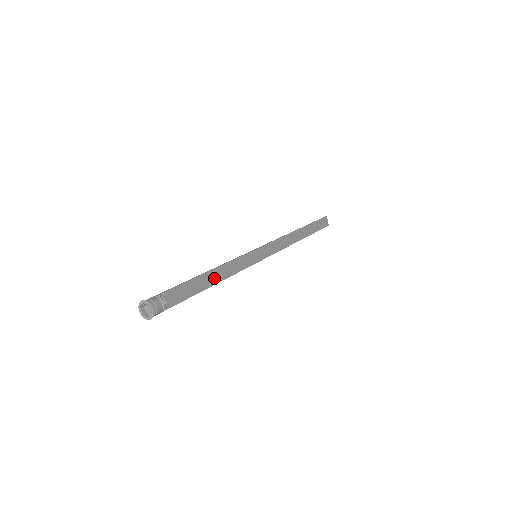
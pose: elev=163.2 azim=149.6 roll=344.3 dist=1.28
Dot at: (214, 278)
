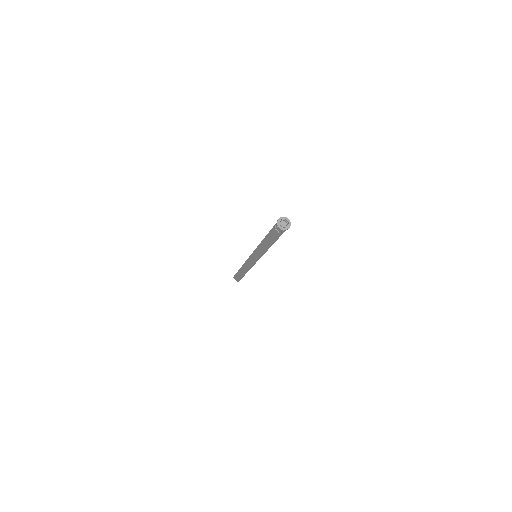
Dot at: (268, 243)
